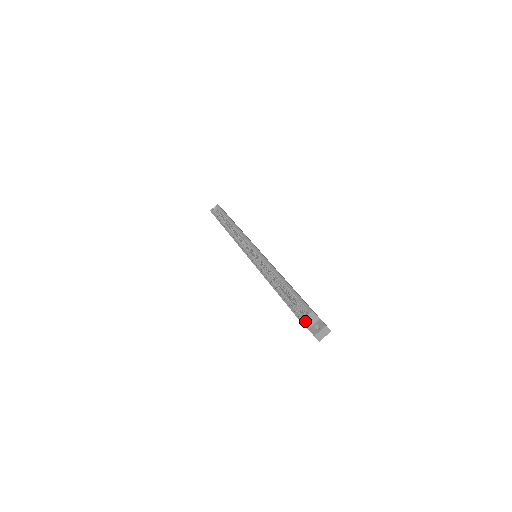
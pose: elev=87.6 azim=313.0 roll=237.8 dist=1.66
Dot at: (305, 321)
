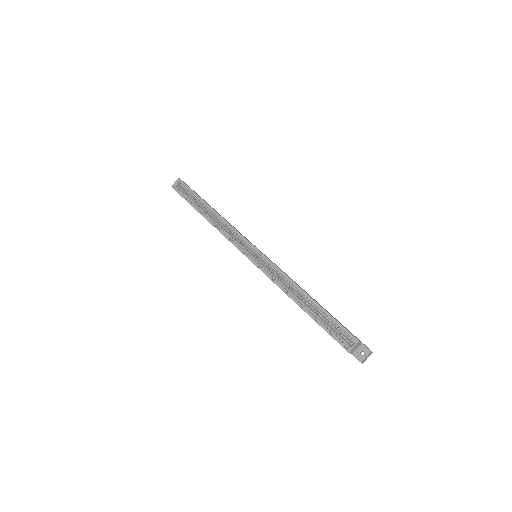
Dot at: (352, 350)
